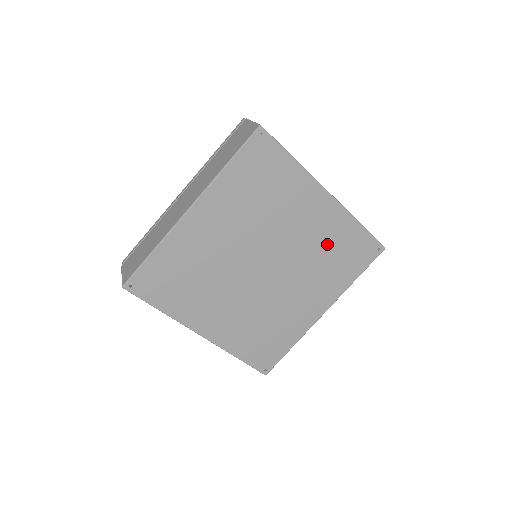
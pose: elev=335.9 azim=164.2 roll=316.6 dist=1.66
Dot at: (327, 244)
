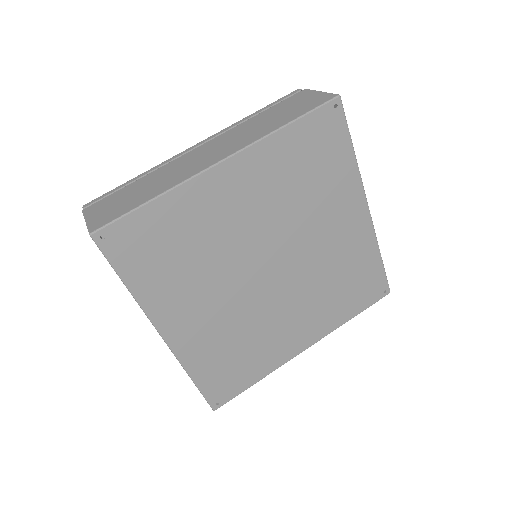
Dot at: (343, 267)
